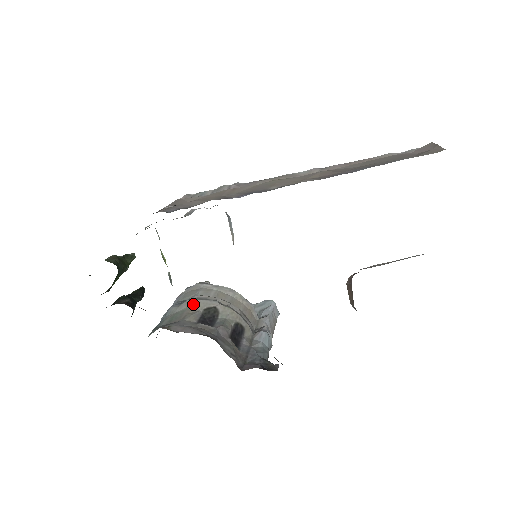
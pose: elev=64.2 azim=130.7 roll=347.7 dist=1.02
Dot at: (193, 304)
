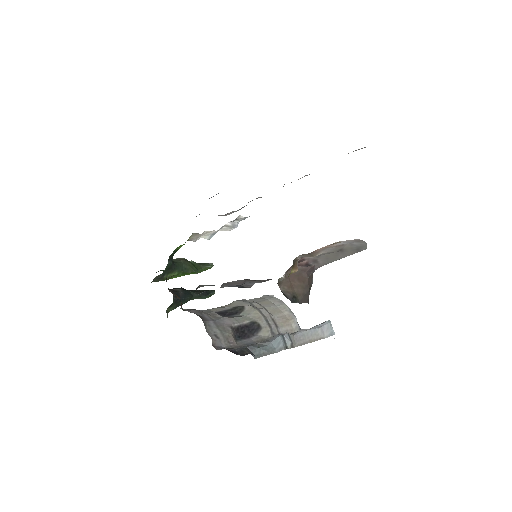
Dot at: (231, 303)
